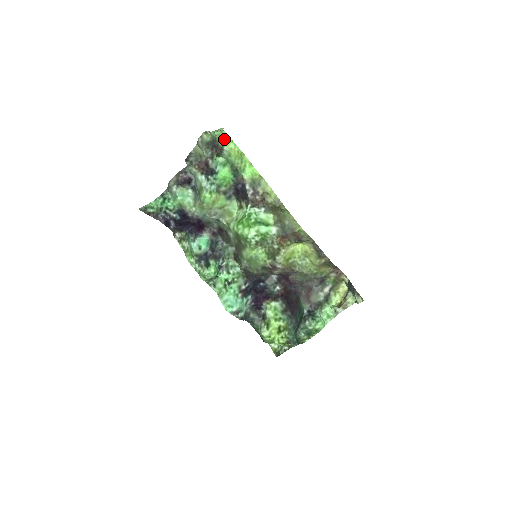
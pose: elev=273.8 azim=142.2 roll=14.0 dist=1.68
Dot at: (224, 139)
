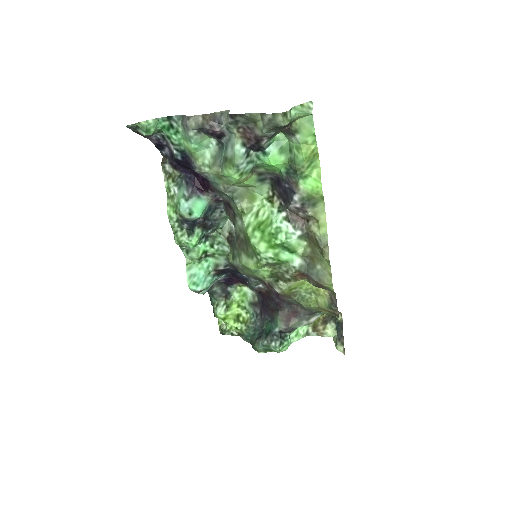
Dot at: (304, 124)
